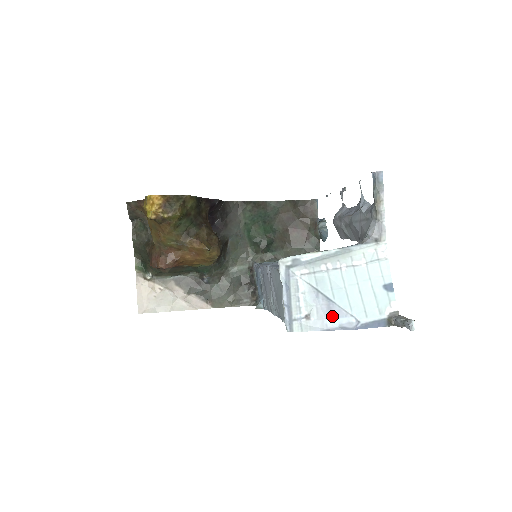
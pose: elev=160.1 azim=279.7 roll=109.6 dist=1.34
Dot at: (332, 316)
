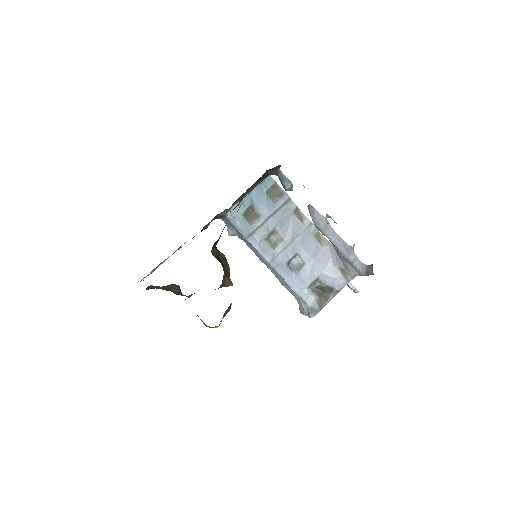
Dot at: occluded
